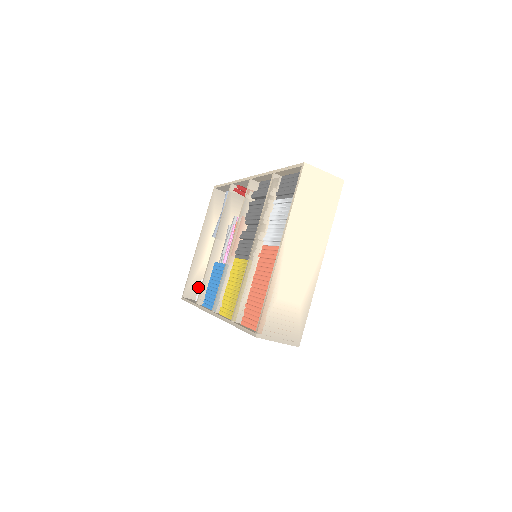
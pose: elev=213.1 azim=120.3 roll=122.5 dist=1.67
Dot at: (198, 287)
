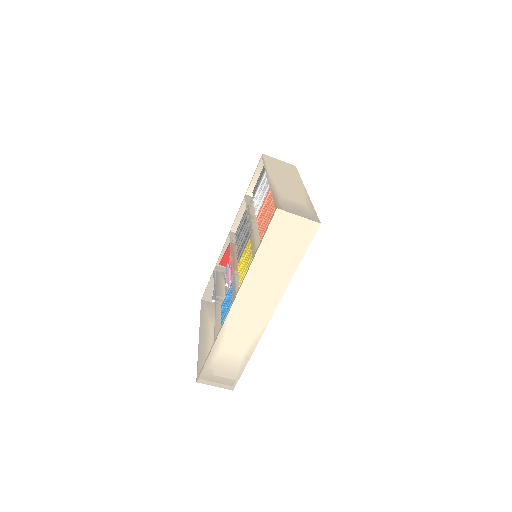
Dot at: occluded
